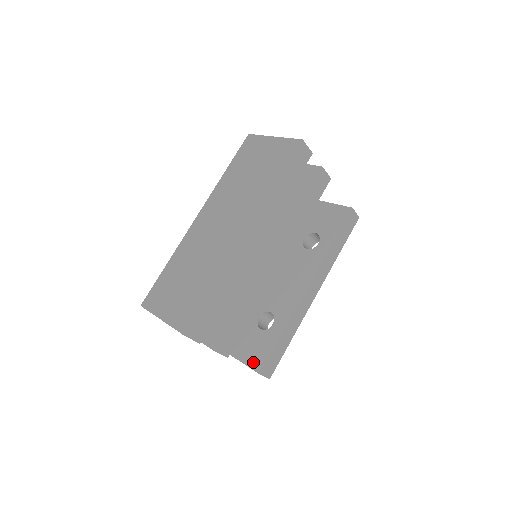
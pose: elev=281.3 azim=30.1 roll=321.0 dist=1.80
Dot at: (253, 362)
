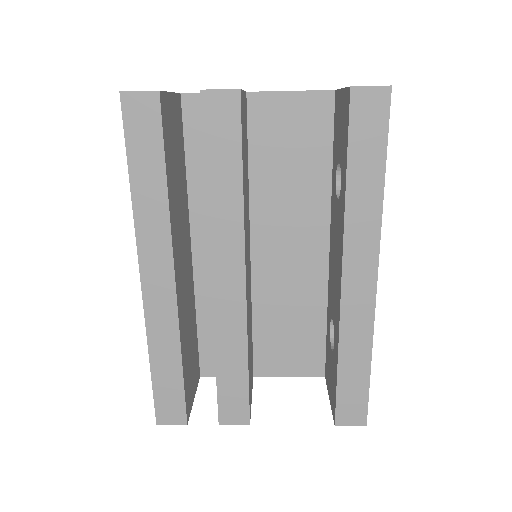
Dot at: (331, 403)
